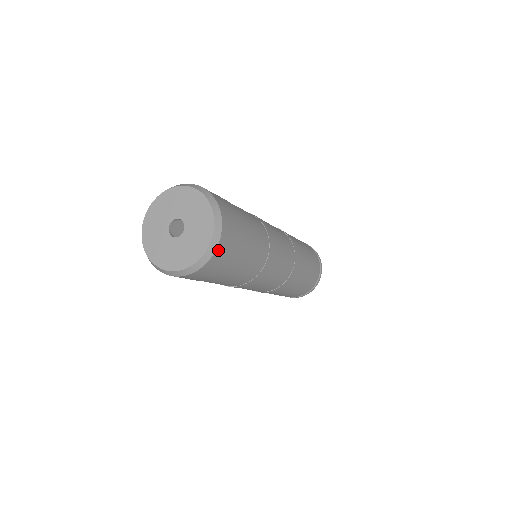
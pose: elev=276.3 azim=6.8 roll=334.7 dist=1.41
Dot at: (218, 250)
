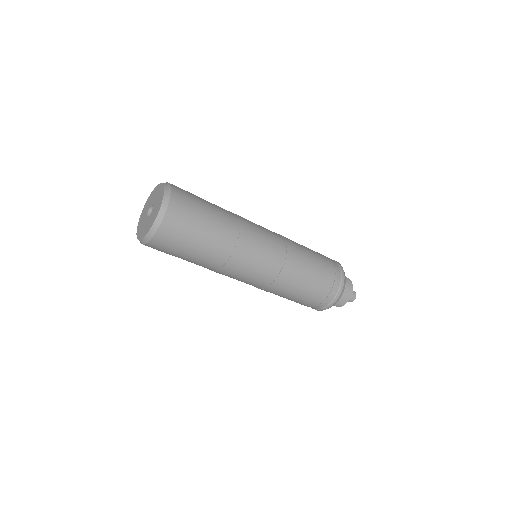
Dot at: (170, 210)
